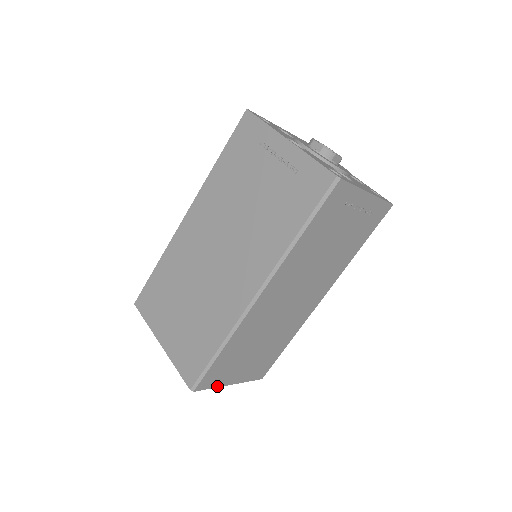
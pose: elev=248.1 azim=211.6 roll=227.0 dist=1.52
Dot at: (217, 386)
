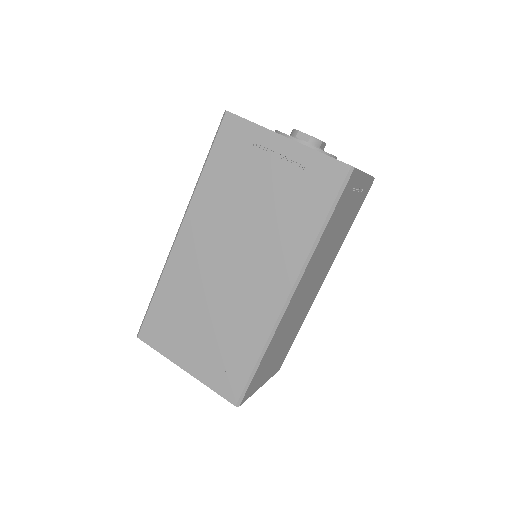
Dot at: (253, 393)
